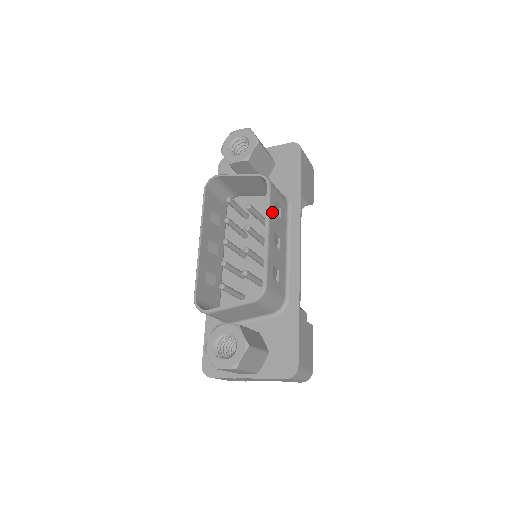
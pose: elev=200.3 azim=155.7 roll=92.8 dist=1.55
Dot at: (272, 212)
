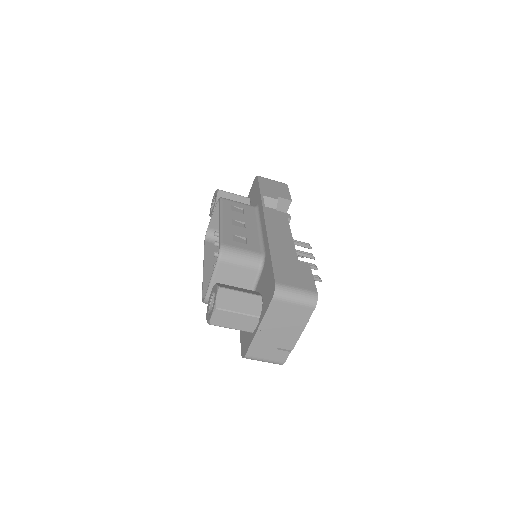
Dot at: (227, 210)
